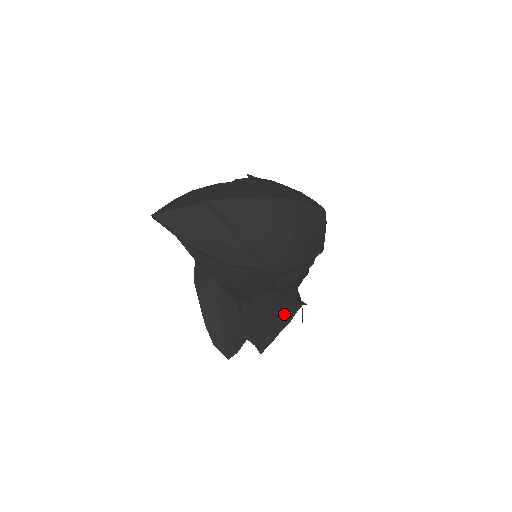
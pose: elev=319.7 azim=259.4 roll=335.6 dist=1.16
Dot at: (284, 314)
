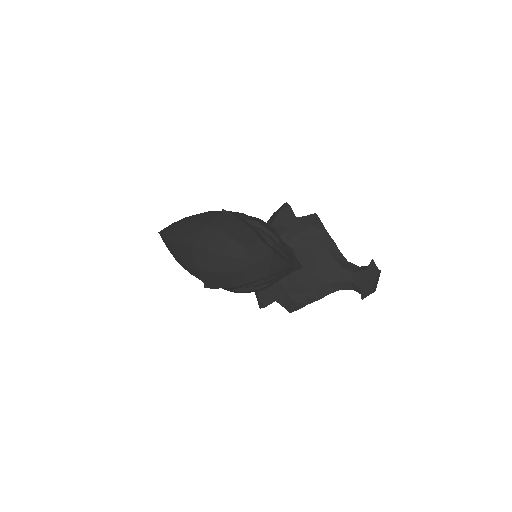
Dot at: (317, 292)
